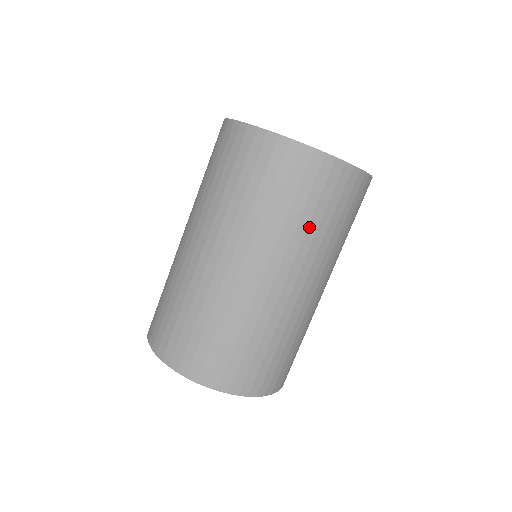
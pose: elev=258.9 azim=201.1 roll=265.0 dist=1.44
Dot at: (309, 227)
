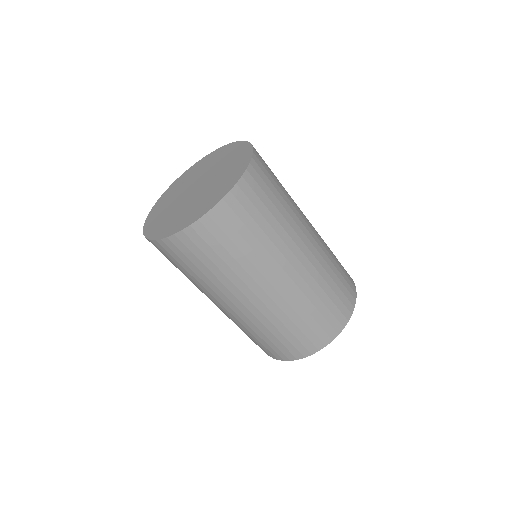
Dot at: (277, 219)
